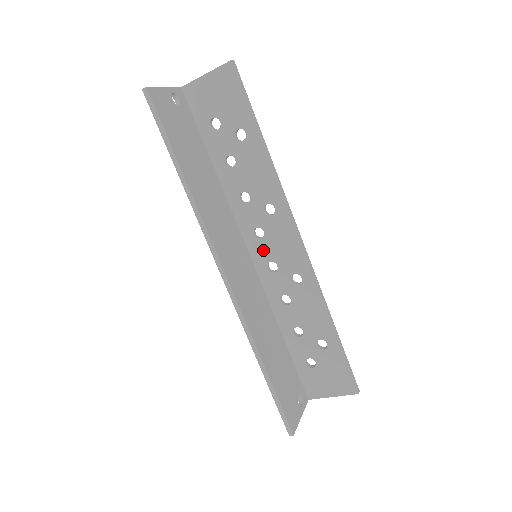
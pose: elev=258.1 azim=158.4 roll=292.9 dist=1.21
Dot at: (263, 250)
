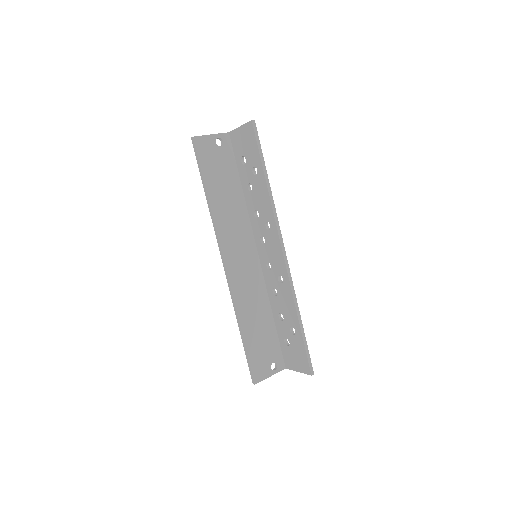
Dot at: (264, 253)
